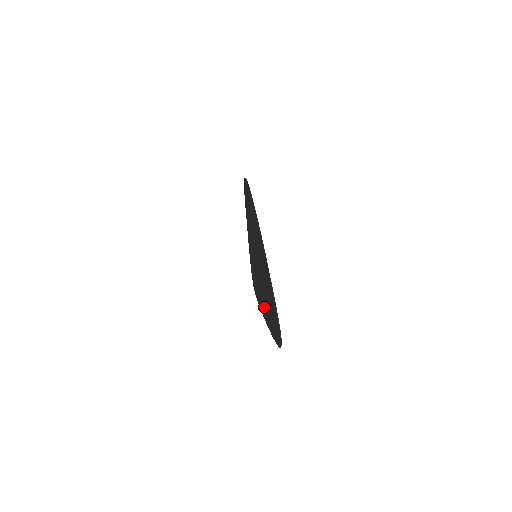
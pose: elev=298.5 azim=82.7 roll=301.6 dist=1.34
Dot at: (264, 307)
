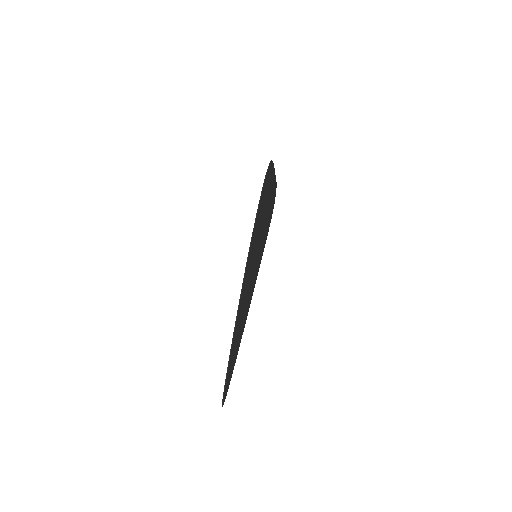
Dot at: (247, 308)
